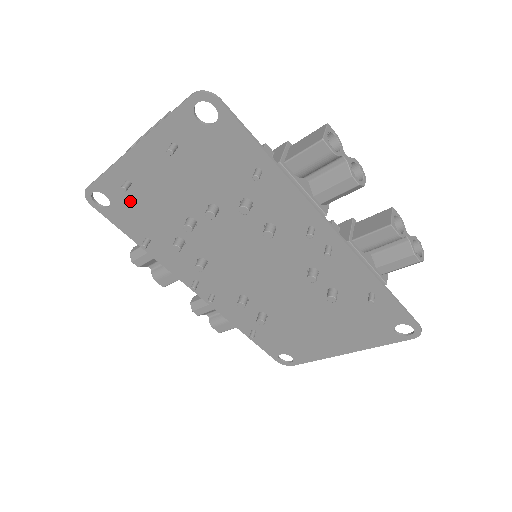
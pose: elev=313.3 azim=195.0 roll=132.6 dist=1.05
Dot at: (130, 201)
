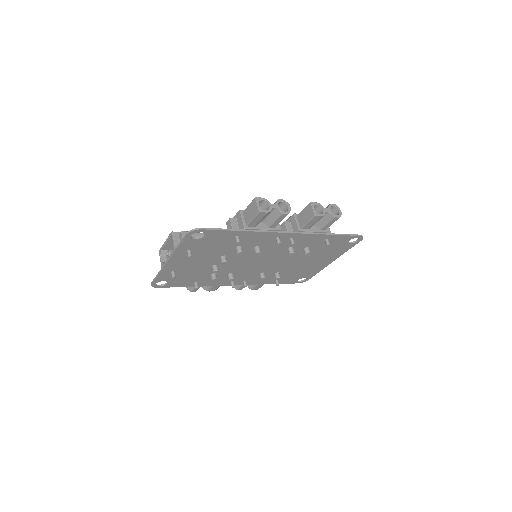
Dot at: (178, 276)
